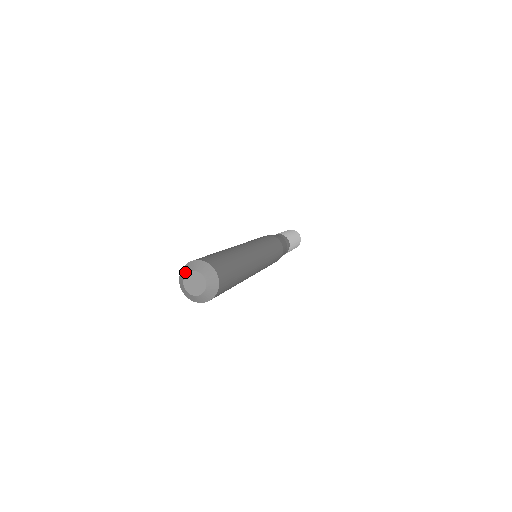
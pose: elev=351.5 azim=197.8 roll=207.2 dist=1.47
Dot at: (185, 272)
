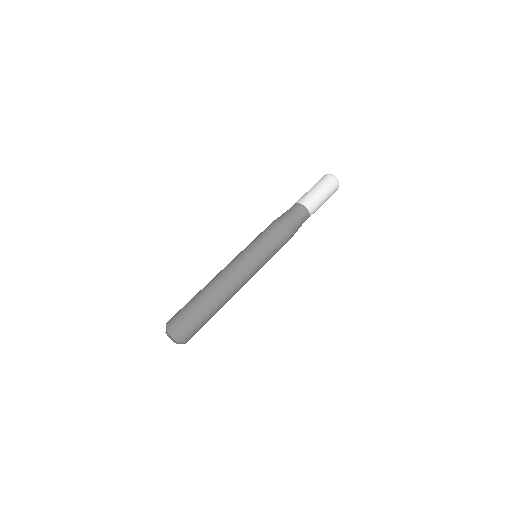
Dot at: occluded
